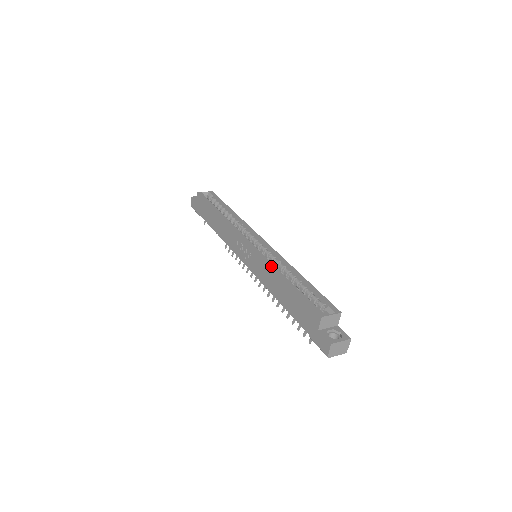
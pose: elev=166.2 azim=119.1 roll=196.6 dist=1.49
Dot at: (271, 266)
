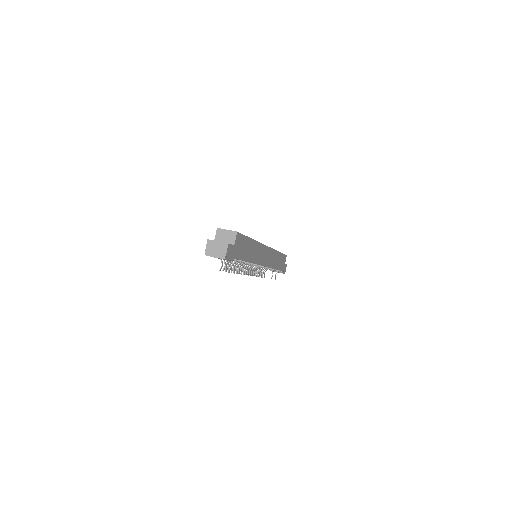
Dot at: occluded
